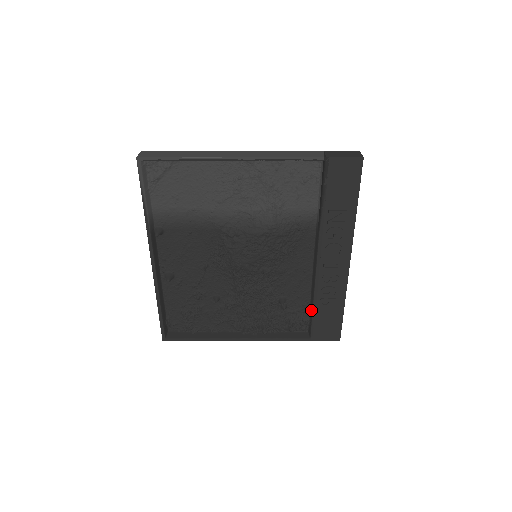
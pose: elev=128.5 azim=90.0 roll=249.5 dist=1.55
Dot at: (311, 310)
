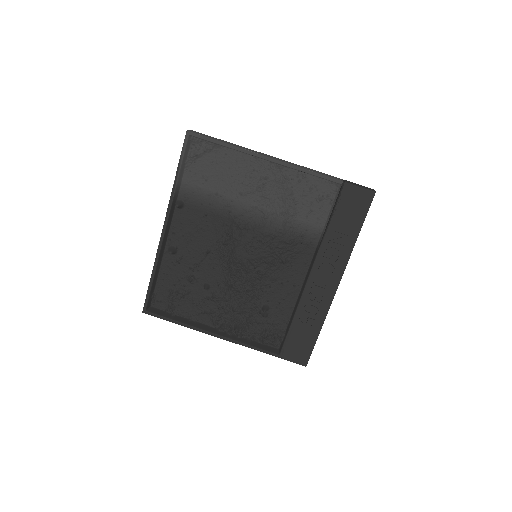
Dot at: (289, 326)
